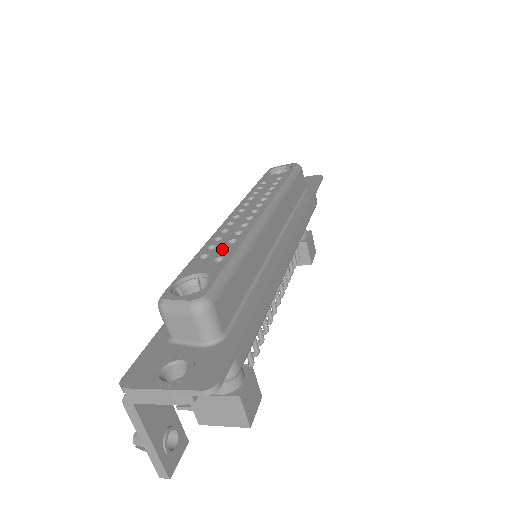
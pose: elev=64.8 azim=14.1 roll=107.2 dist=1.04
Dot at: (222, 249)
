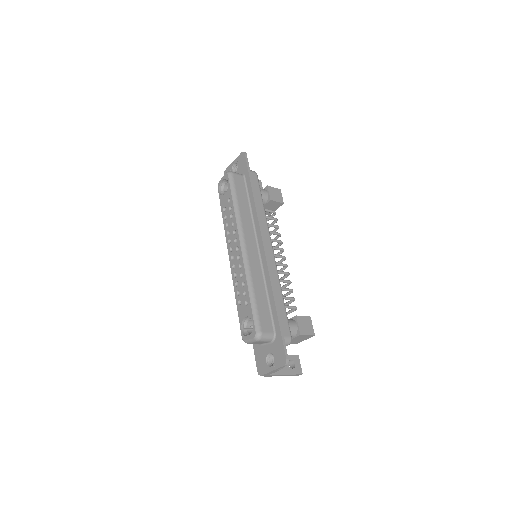
Dot at: (243, 294)
